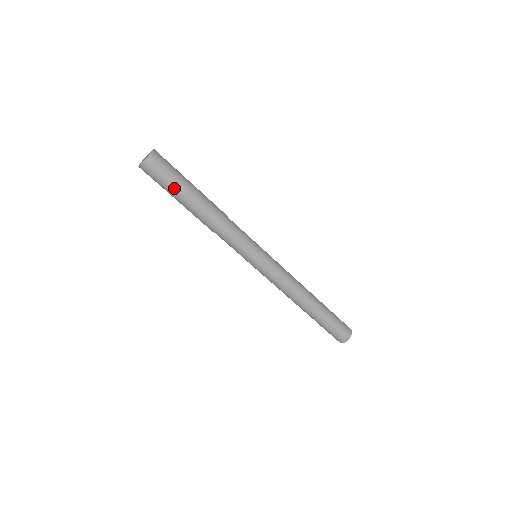
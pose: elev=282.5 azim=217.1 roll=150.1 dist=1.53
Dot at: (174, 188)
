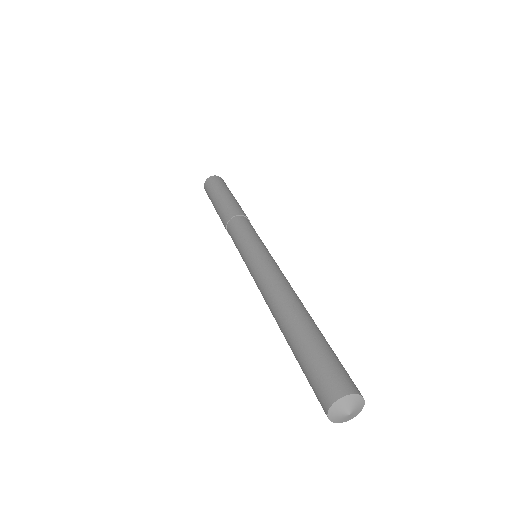
Dot at: (216, 191)
